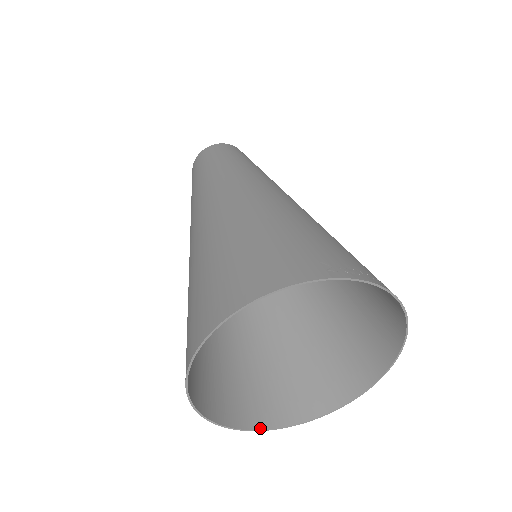
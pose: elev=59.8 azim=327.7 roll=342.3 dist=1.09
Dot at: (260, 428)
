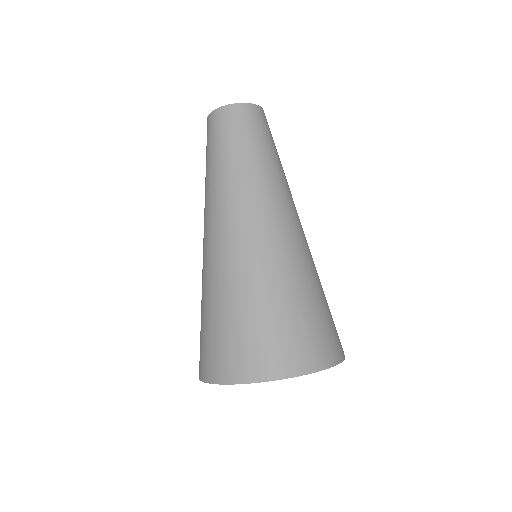
Dot at: occluded
